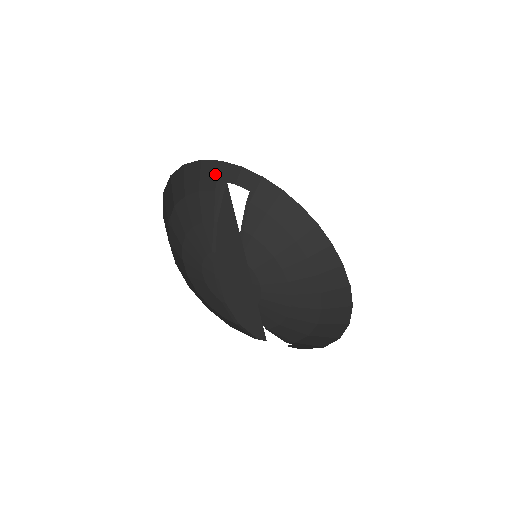
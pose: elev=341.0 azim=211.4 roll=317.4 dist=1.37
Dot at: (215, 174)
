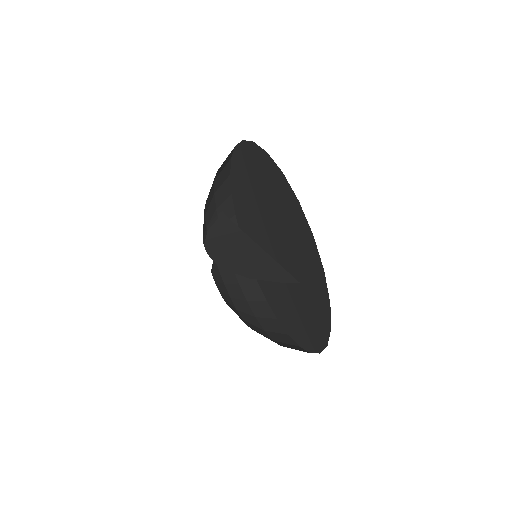
Dot at: (224, 197)
